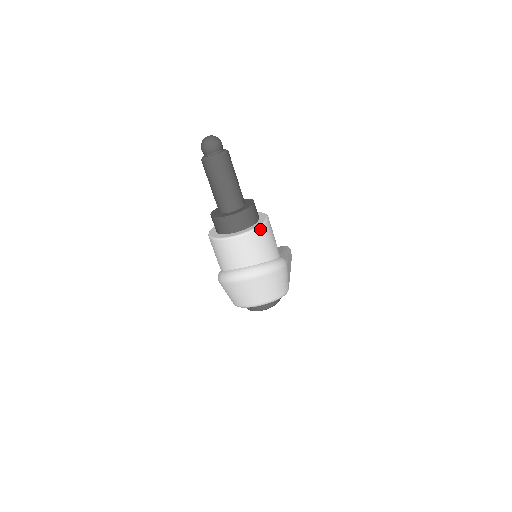
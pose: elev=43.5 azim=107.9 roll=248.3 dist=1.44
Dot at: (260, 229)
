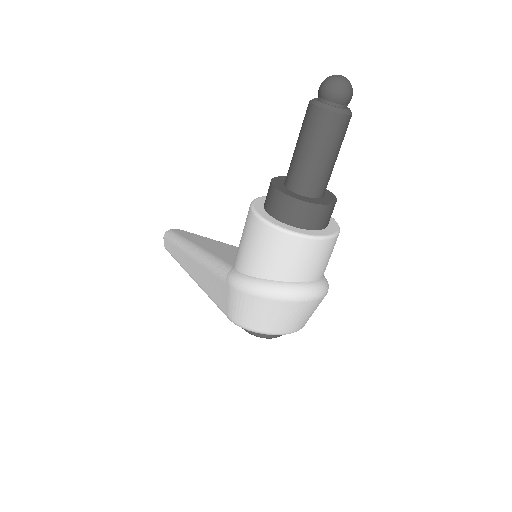
Dot at: occluded
